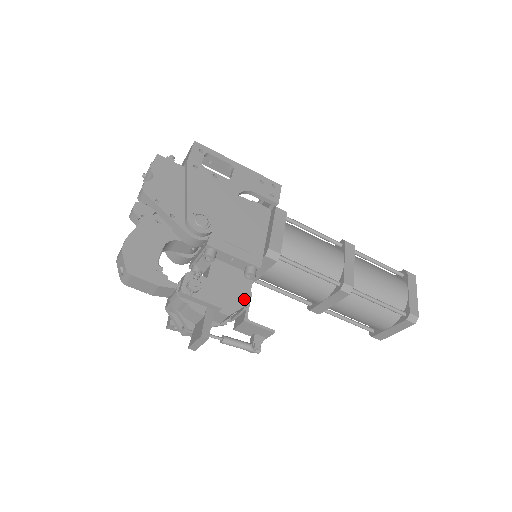
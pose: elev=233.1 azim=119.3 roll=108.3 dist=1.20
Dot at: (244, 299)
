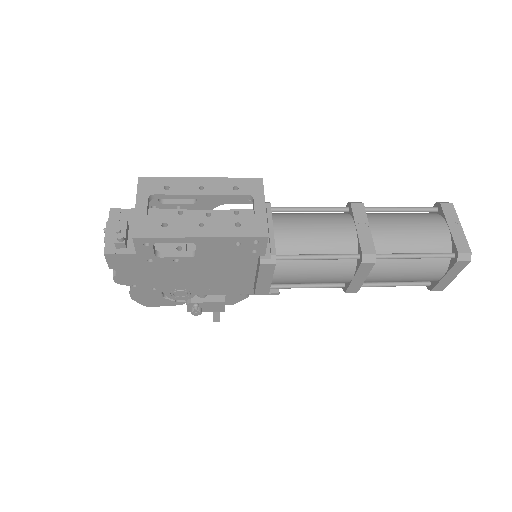
Dot at: occluded
